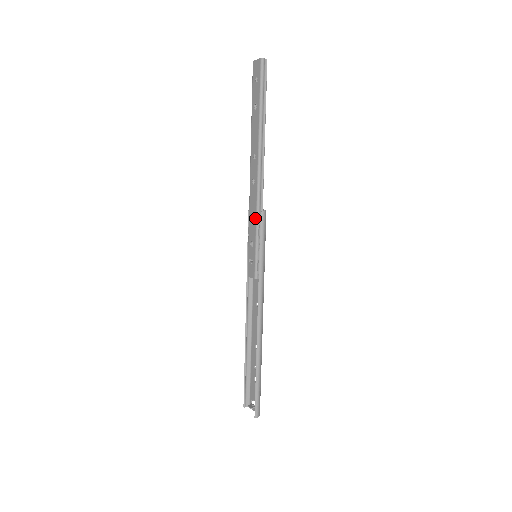
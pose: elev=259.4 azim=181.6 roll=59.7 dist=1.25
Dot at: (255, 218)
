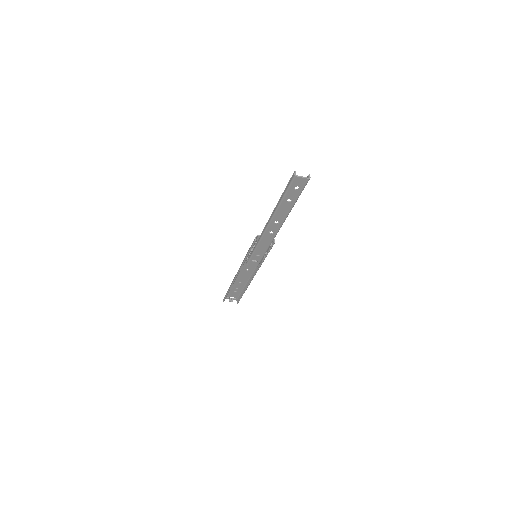
Dot at: (268, 247)
